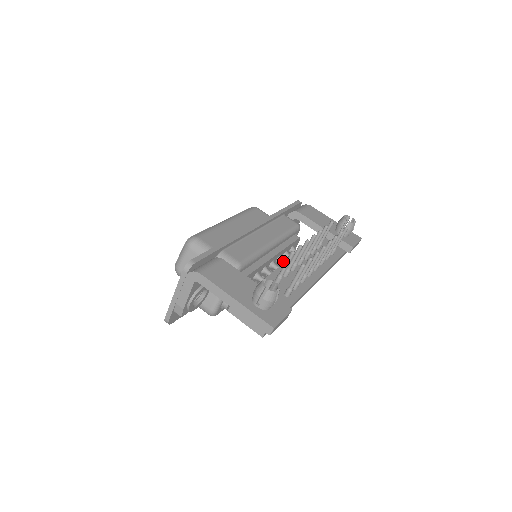
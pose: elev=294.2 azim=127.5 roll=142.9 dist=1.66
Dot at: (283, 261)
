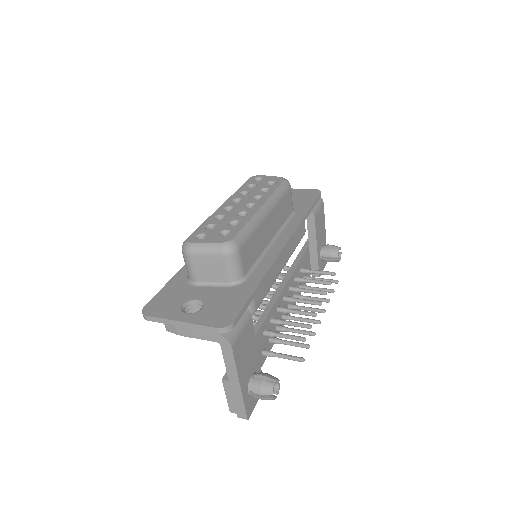
Dot at: occluded
